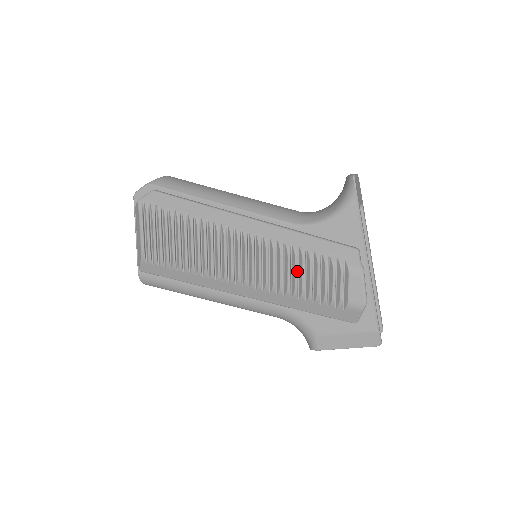
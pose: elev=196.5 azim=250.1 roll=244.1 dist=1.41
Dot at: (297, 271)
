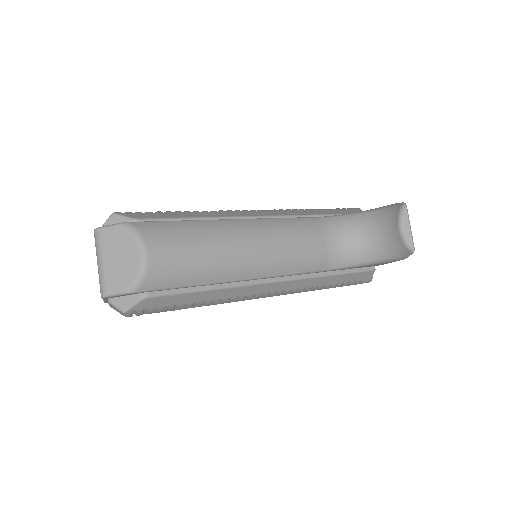
Dot at: occluded
